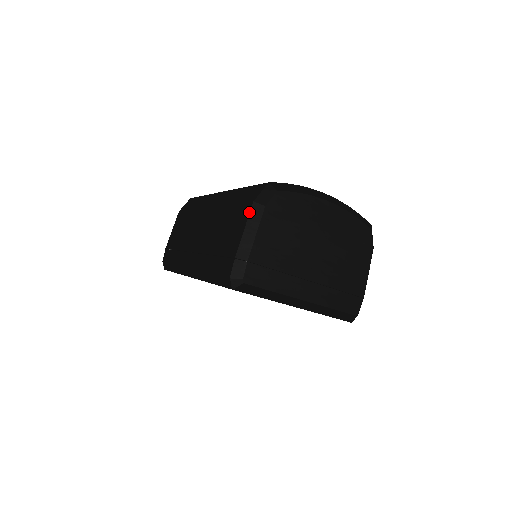
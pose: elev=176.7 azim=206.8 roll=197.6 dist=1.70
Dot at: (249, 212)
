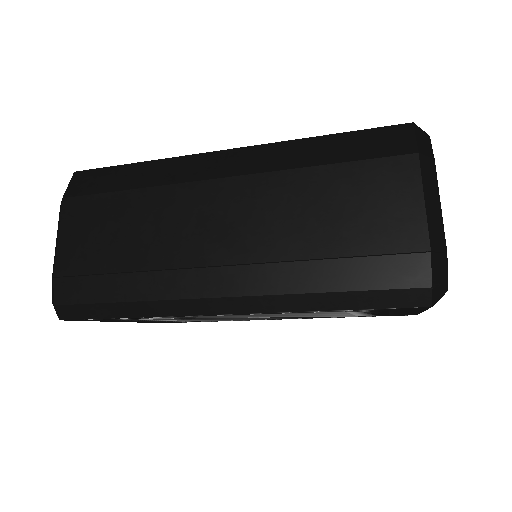
Dot at: (419, 171)
